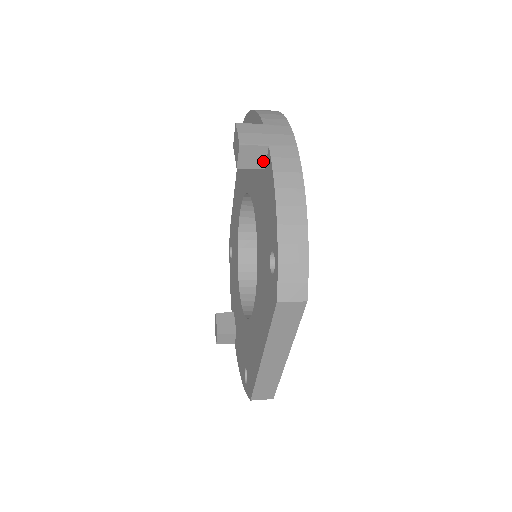
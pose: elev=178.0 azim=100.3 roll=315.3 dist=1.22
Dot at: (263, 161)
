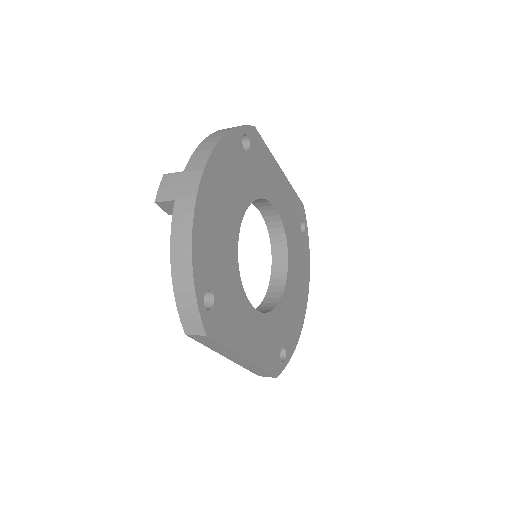
Dot at: occluded
